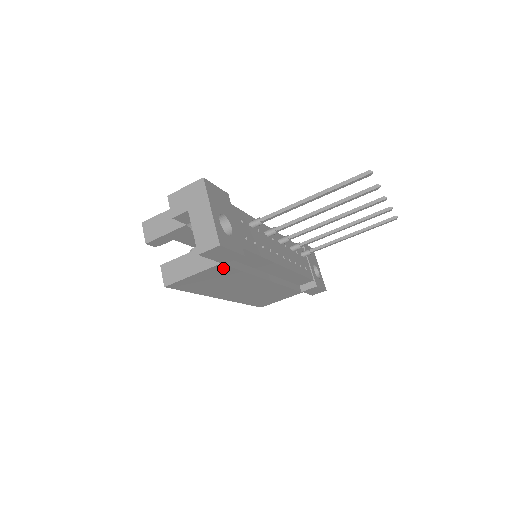
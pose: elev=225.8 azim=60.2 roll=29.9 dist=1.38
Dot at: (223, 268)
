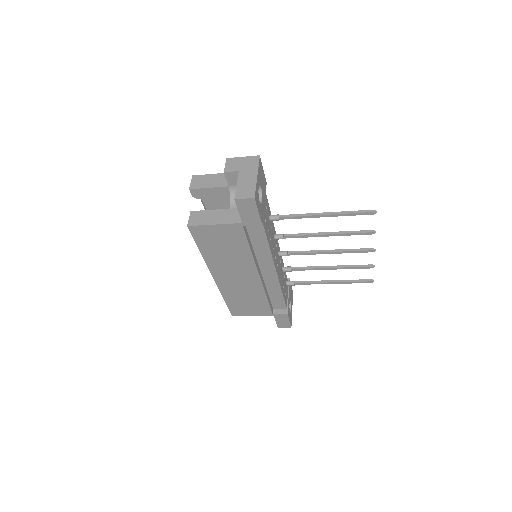
Dot at: (239, 231)
